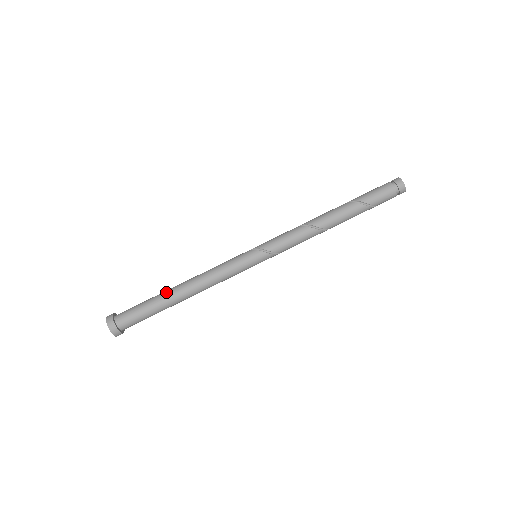
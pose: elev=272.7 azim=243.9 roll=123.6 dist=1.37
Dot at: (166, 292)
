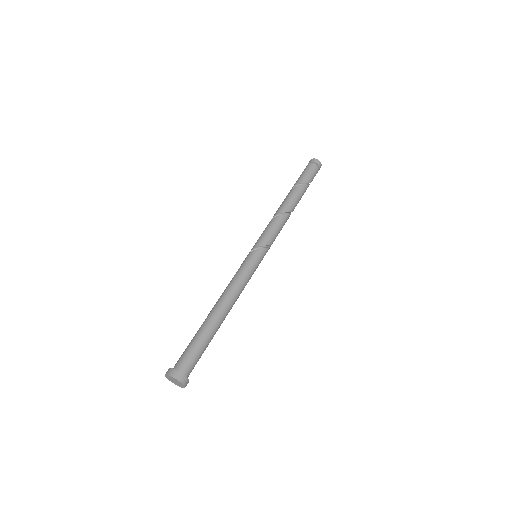
Dot at: (207, 321)
